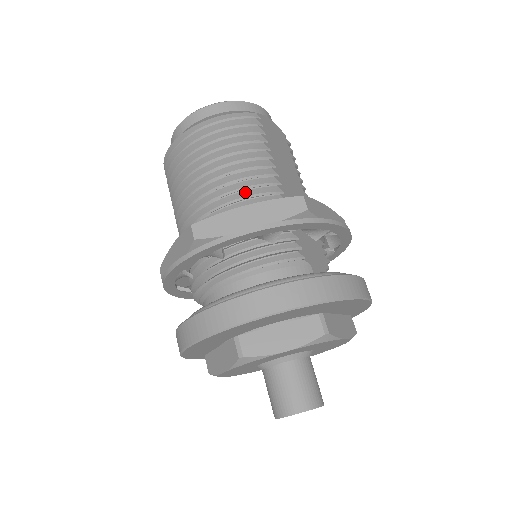
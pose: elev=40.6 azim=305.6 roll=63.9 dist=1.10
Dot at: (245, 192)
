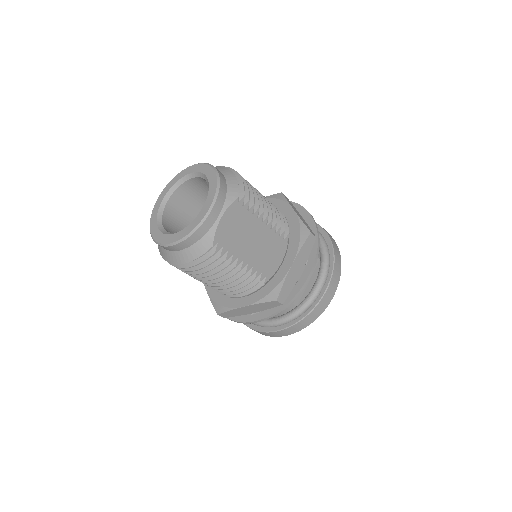
Dot at: (237, 290)
